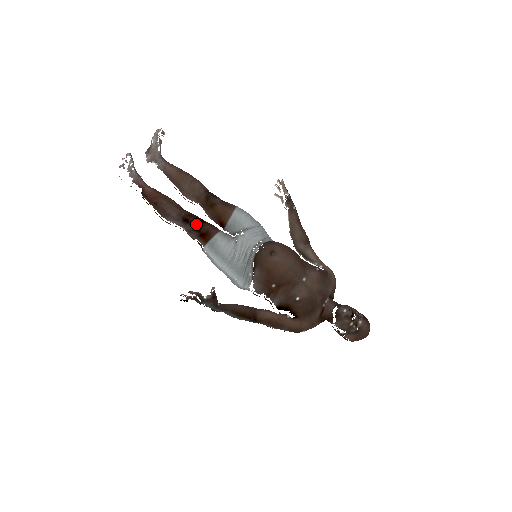
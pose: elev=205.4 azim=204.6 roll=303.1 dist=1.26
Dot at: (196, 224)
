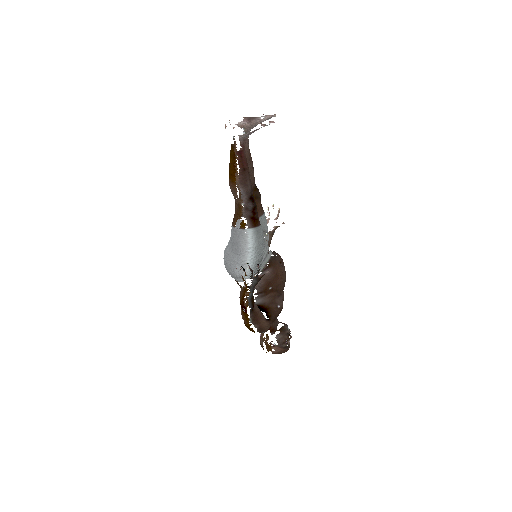
Dot at: (256, 207)
